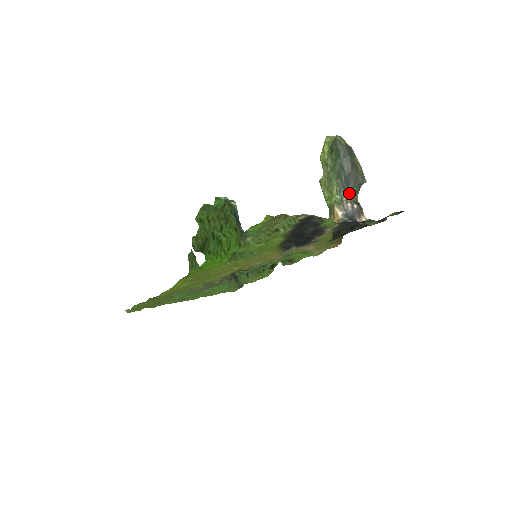
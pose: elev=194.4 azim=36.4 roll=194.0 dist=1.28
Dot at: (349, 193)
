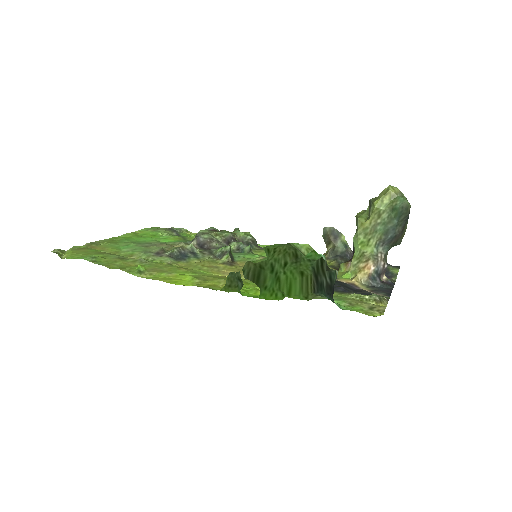
Dot at: (385, 250)
